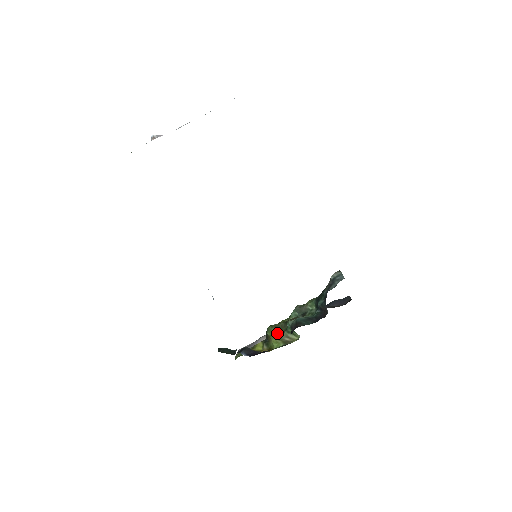
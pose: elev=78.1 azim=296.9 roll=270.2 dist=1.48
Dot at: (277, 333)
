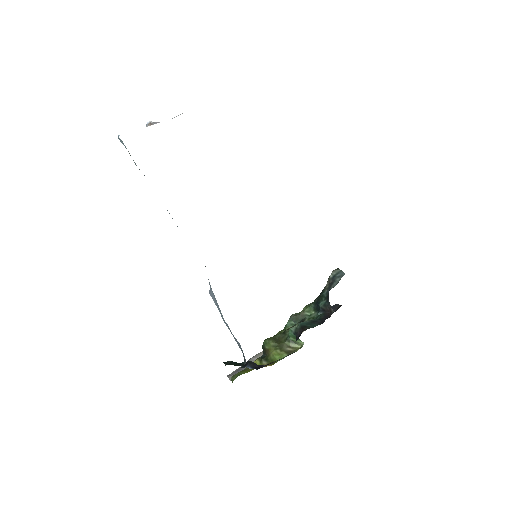
Dot at: (277, 345)
